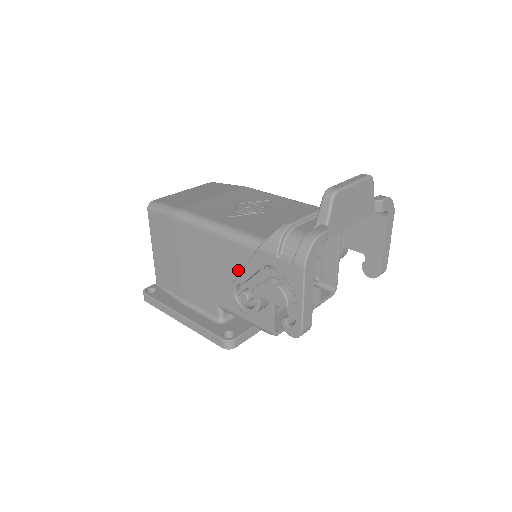
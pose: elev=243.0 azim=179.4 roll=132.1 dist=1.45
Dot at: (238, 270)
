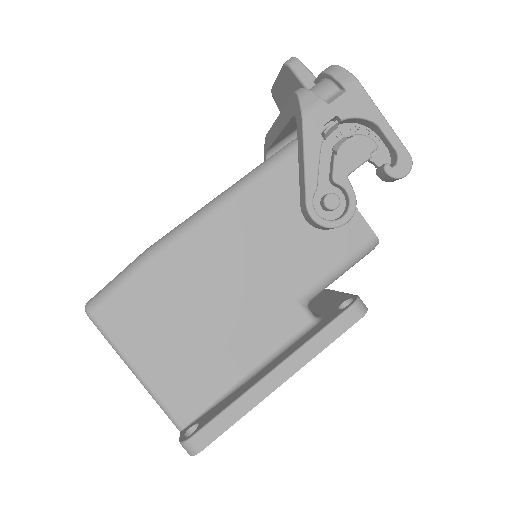
Dot at: (287, 211)
